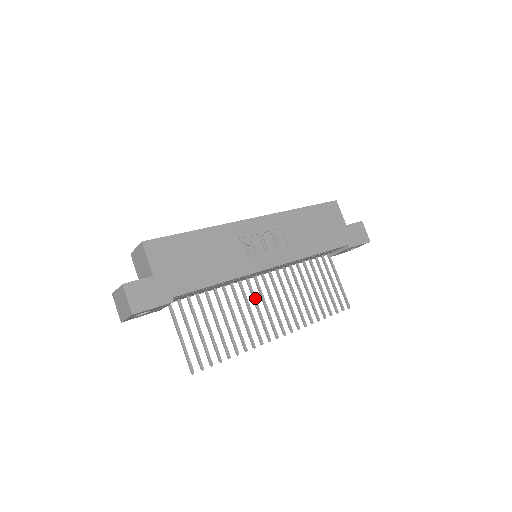
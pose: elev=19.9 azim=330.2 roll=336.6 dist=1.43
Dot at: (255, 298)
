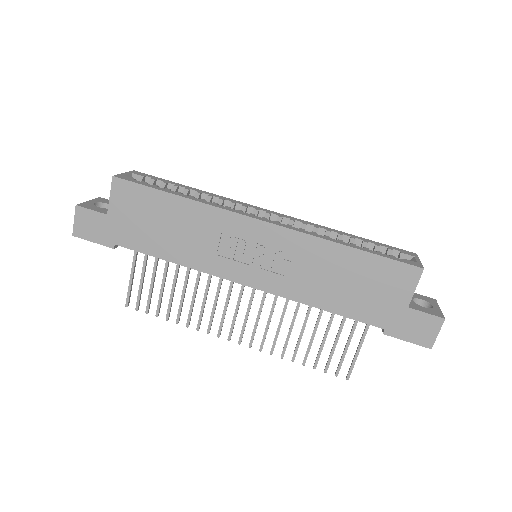
Dot at: (230, 292)
